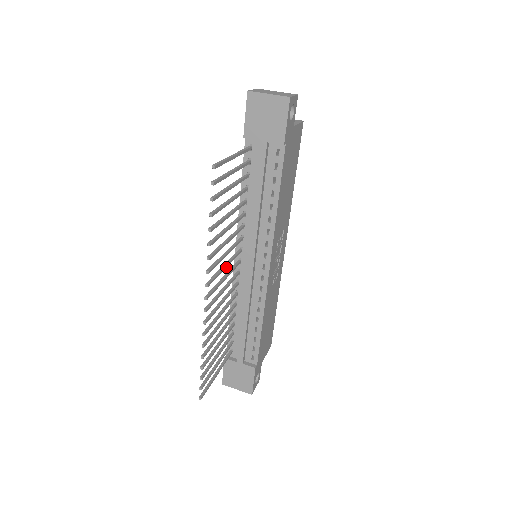
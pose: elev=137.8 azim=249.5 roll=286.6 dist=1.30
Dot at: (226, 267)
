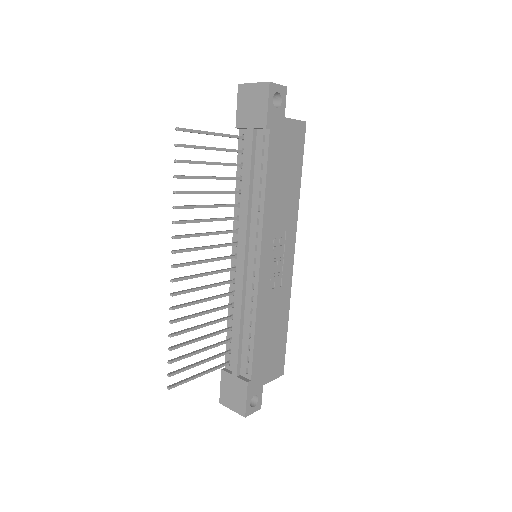
Dot at: occluded
